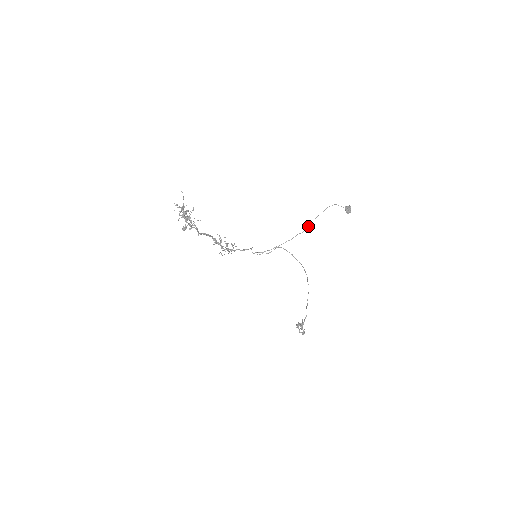
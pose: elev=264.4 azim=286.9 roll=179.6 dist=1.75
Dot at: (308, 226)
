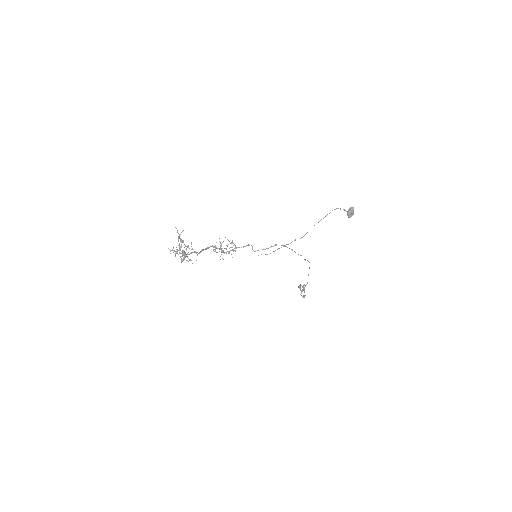
Dot at: (307, 232)
